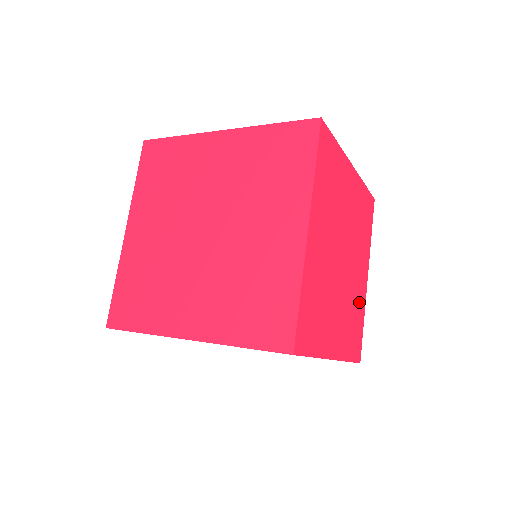
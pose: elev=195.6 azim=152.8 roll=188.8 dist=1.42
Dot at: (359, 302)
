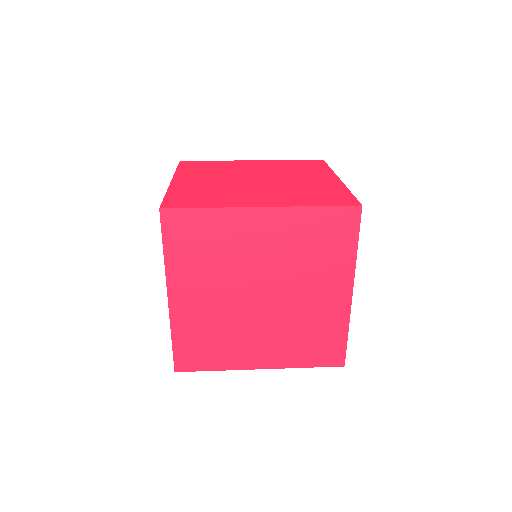
Dot at: occluded
